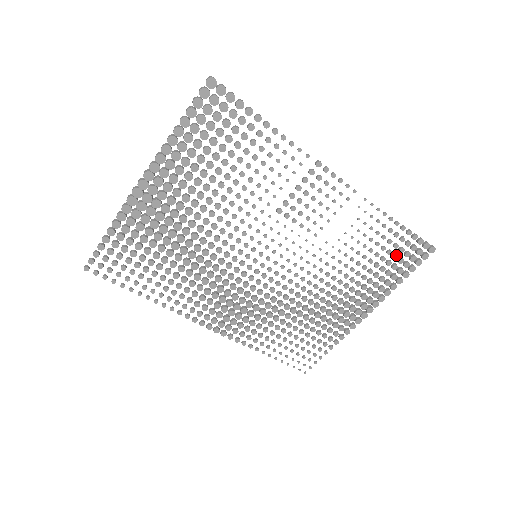
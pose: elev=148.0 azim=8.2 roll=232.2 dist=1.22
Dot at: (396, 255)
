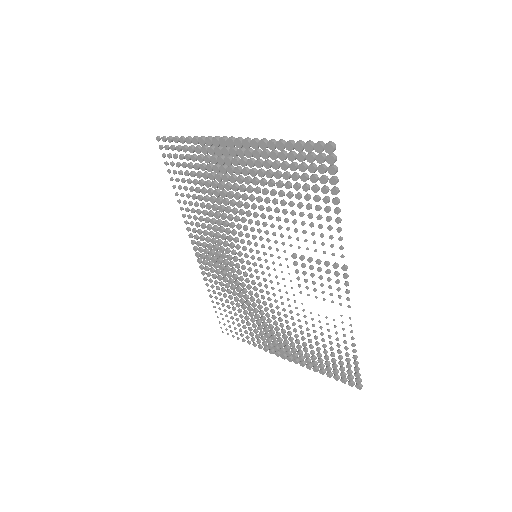
Dot at: (335, 361)
